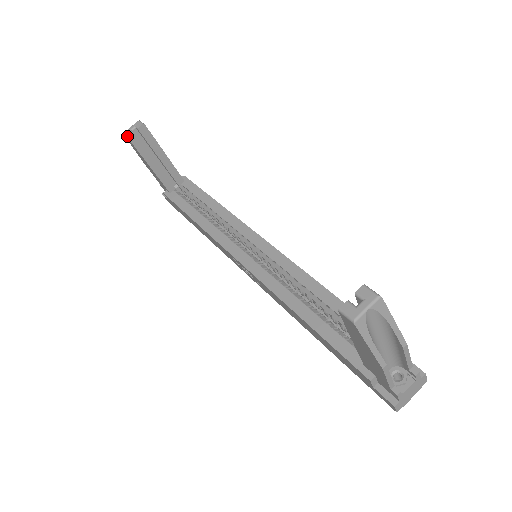
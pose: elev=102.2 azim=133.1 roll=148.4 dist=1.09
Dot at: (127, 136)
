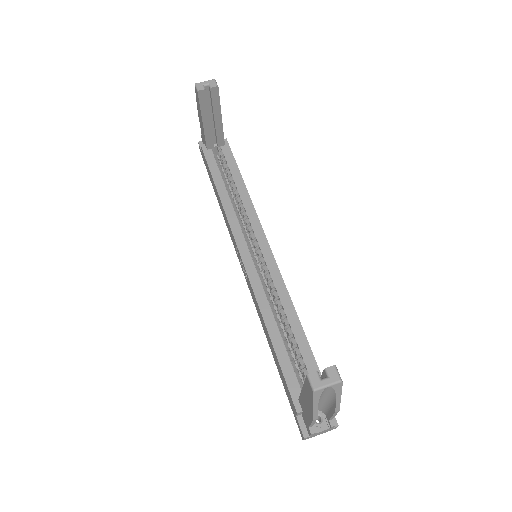
Dot at: (198, 90)
